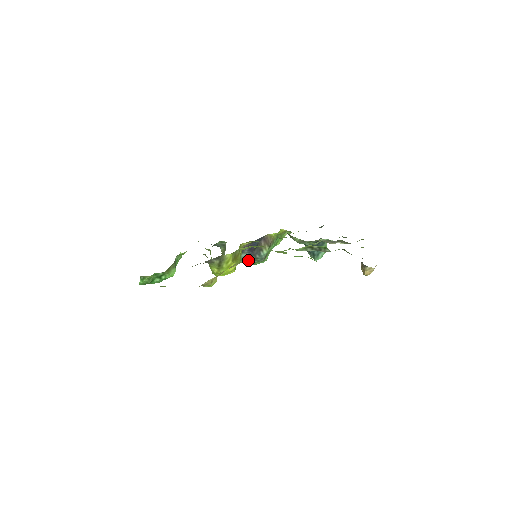
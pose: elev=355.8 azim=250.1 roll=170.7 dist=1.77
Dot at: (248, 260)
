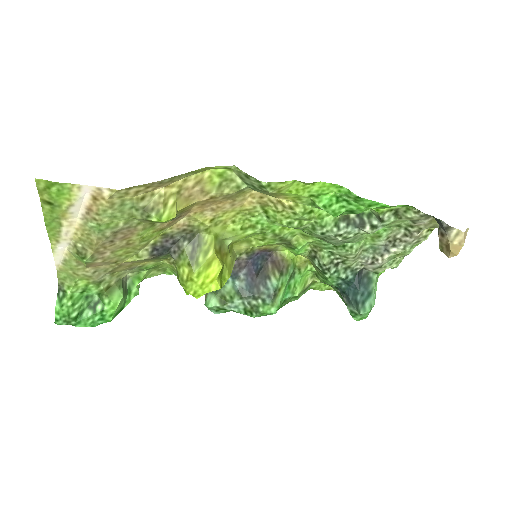
Dot at: (246, 295)
